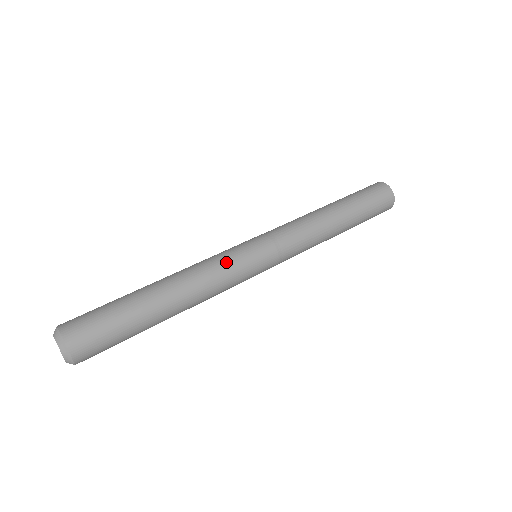
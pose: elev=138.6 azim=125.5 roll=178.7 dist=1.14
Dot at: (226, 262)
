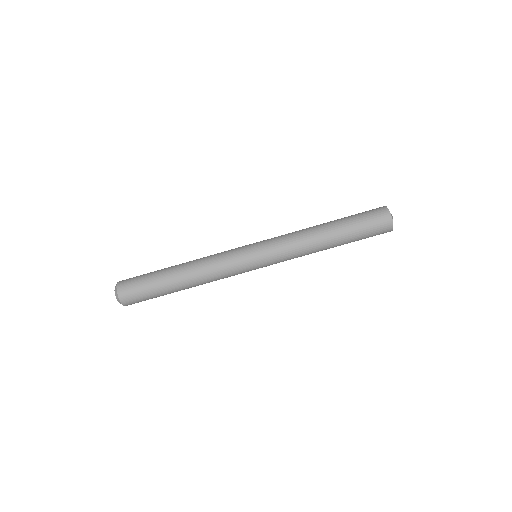
Dot at: (228, 267)
